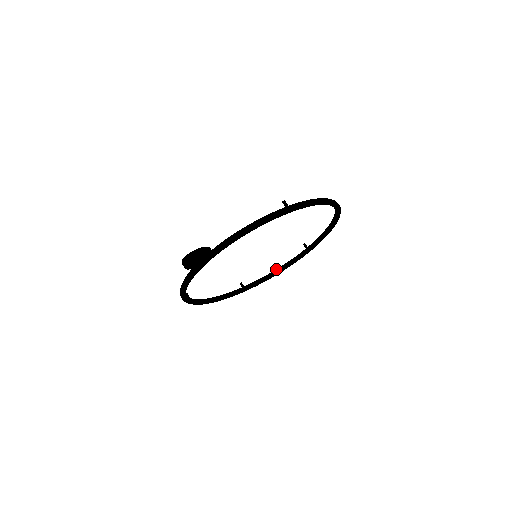
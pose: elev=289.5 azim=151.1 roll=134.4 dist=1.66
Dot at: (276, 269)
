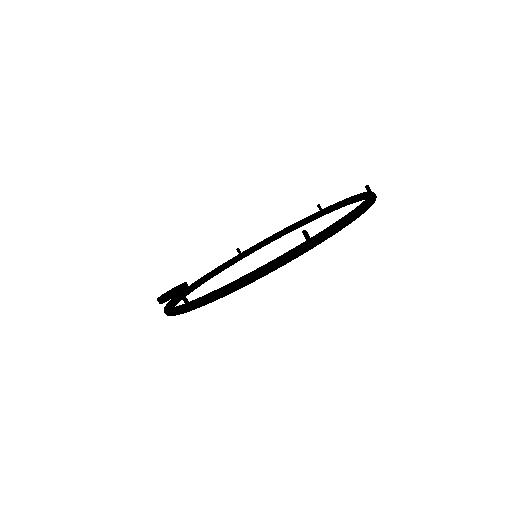
Dot at: (352, 197)
